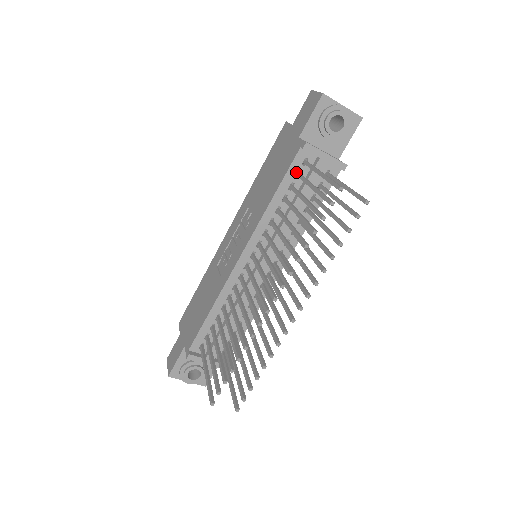
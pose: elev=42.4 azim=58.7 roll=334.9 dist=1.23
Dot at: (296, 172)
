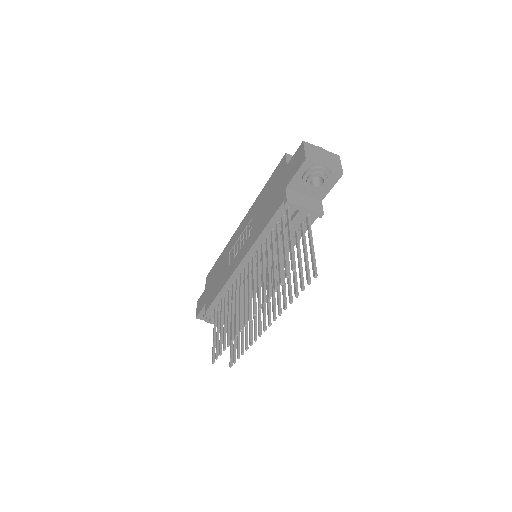
Dot at: (281, 216)
